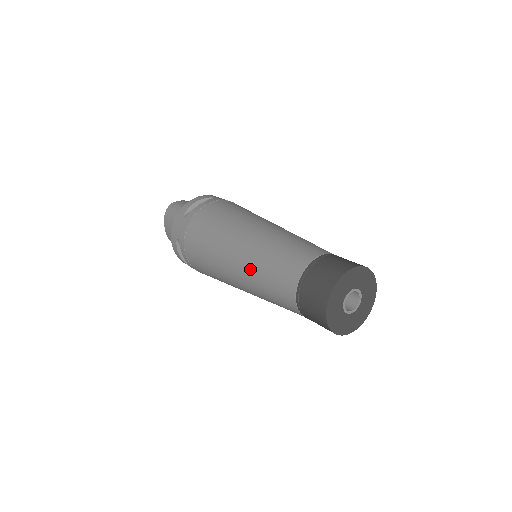
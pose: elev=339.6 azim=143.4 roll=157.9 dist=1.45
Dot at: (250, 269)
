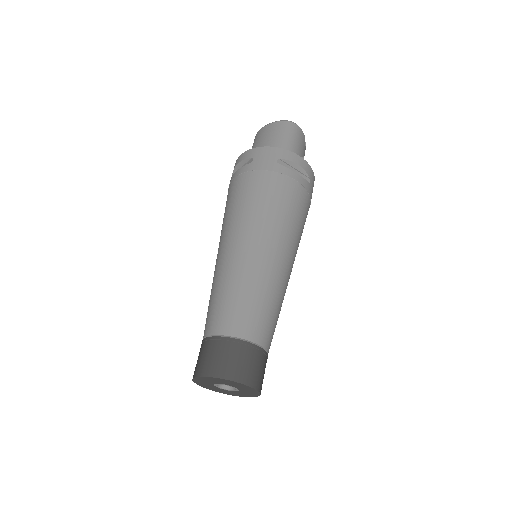
Dot at: (233, 272)
